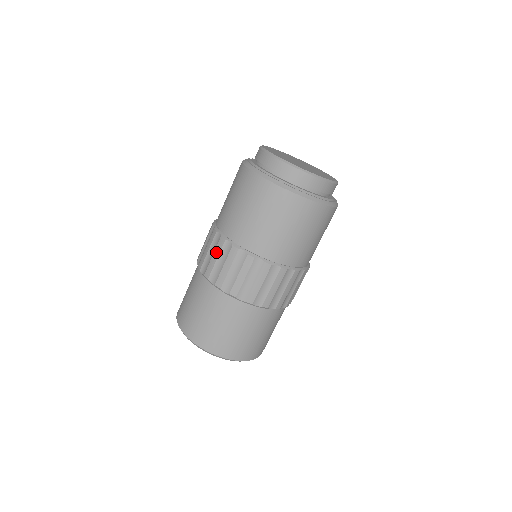
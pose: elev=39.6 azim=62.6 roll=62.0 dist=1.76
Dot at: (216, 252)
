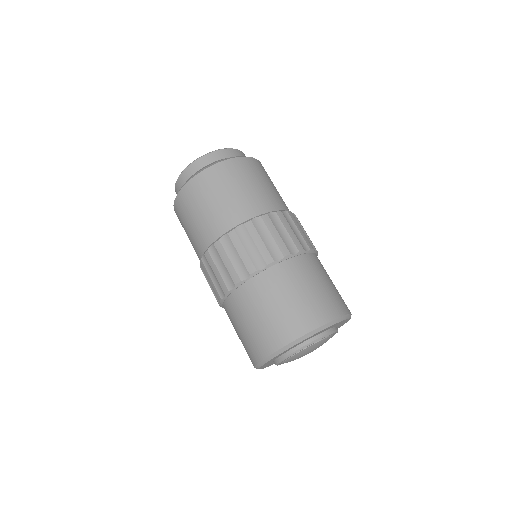
Dot at: (207, 275)
